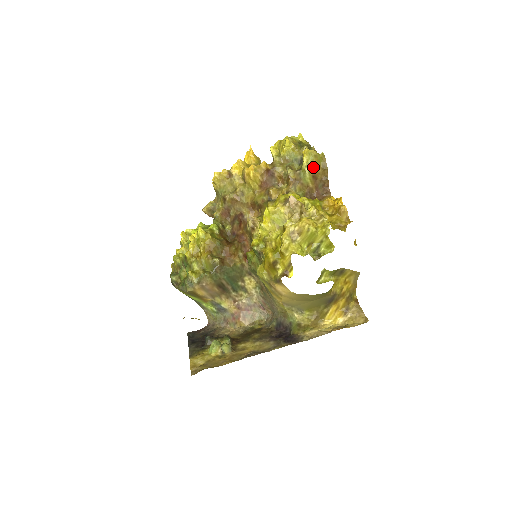
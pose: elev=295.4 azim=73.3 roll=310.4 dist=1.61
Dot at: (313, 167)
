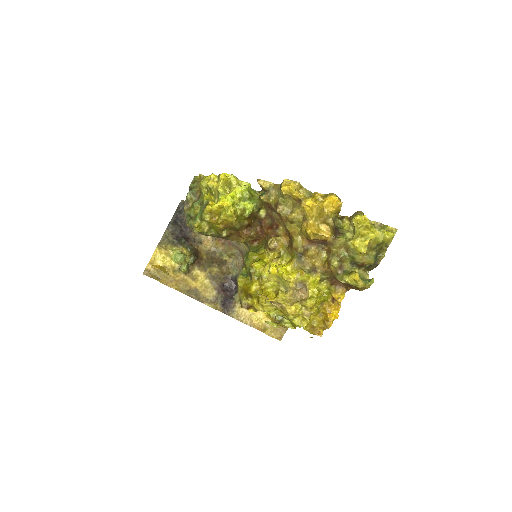
Dot at: occluded
